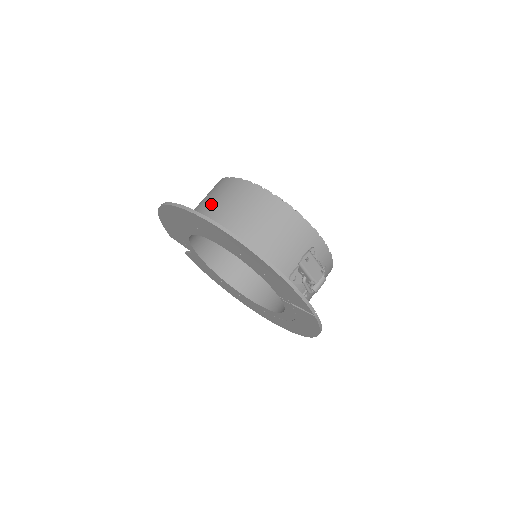
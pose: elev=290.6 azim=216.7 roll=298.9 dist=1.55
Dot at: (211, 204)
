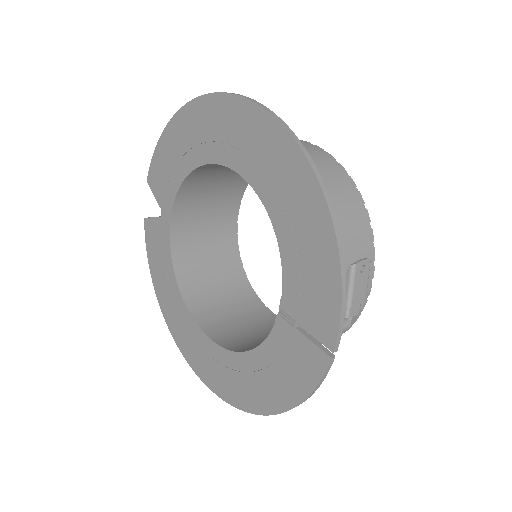
Dot at: occluded
